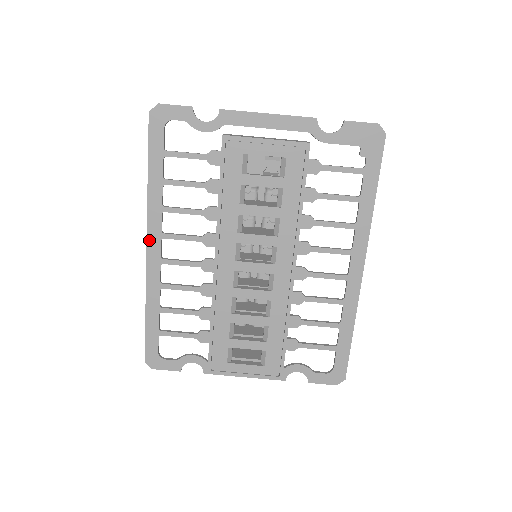
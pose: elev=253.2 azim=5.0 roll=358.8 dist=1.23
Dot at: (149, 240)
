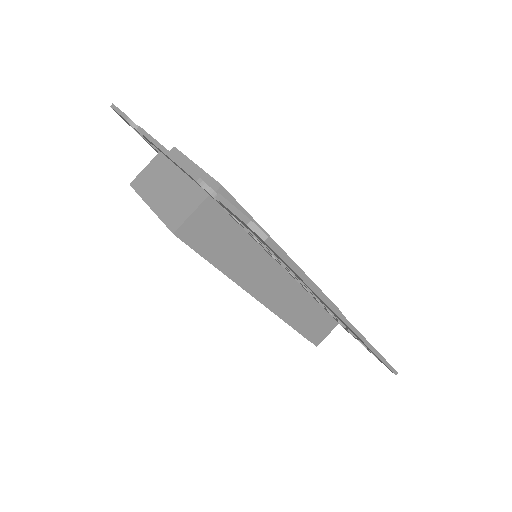
Dot at: occluded
